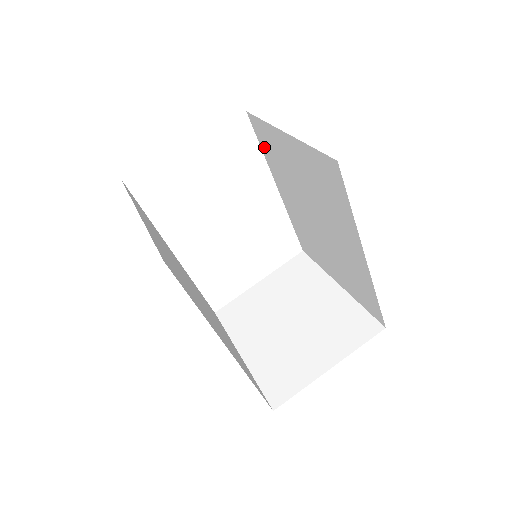
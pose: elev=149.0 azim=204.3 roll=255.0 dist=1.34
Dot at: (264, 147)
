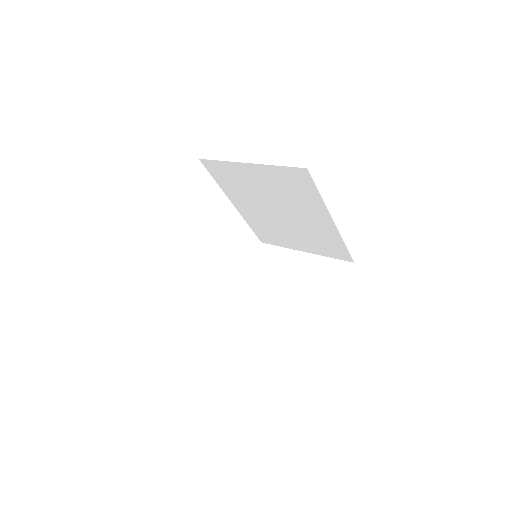
Dot at: (219, 179)
